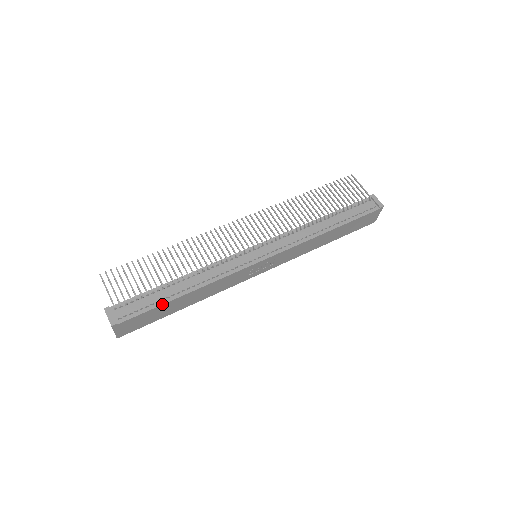
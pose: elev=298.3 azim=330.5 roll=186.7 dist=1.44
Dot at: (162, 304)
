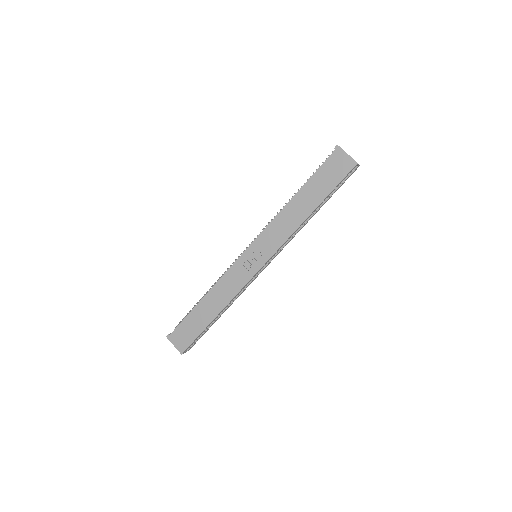
Dot at: (190, 312)
